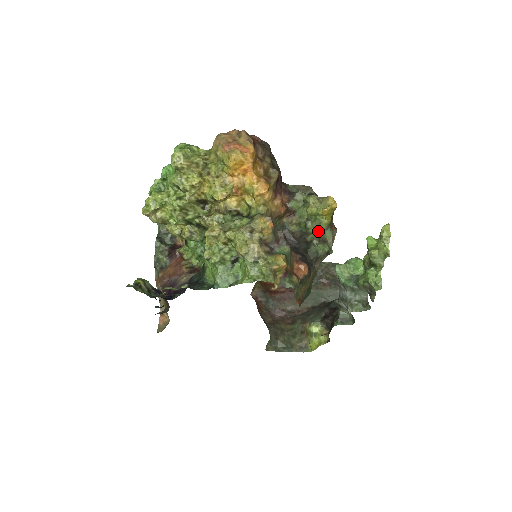
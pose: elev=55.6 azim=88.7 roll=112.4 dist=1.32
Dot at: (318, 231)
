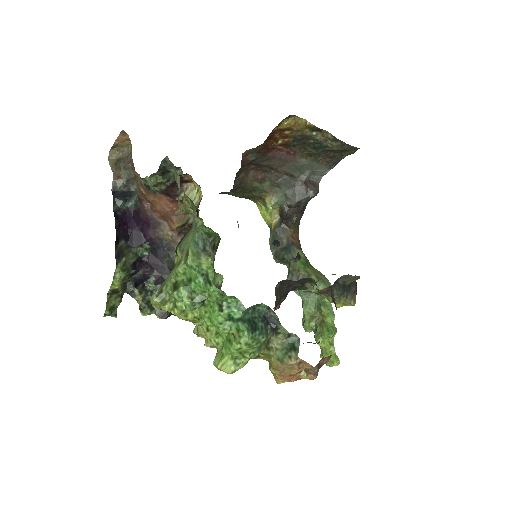
Dot at: occluded
